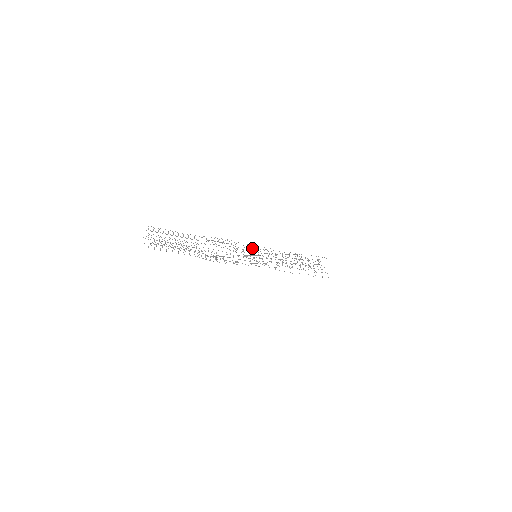
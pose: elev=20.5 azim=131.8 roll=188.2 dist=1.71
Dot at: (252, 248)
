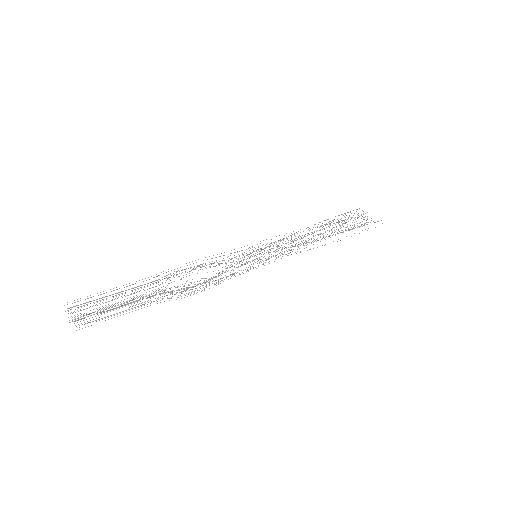
Dot at: (242, 250)
